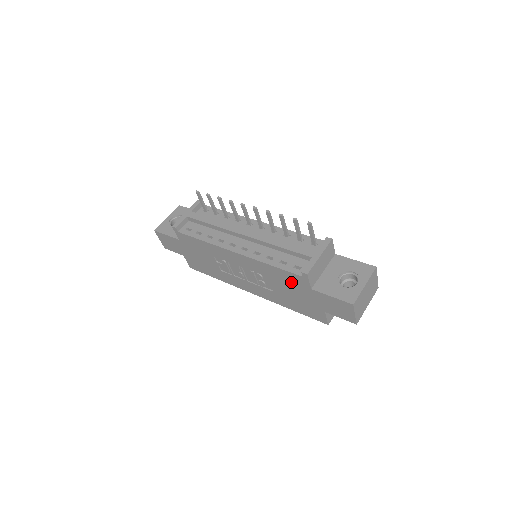
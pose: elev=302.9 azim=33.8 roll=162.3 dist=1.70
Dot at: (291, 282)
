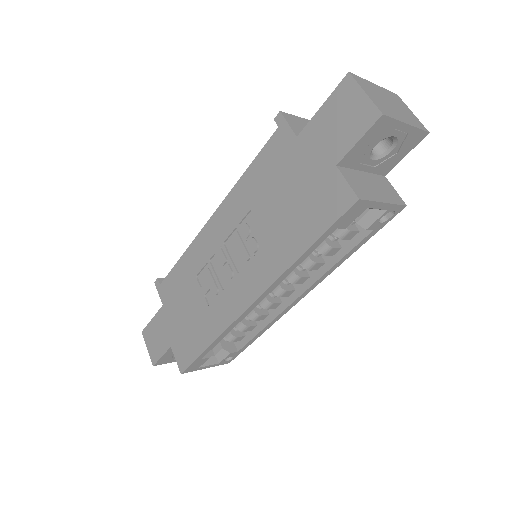
Dot at: (274, 167)
